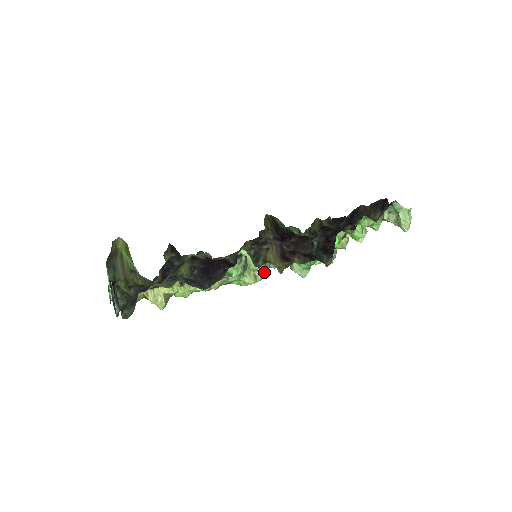
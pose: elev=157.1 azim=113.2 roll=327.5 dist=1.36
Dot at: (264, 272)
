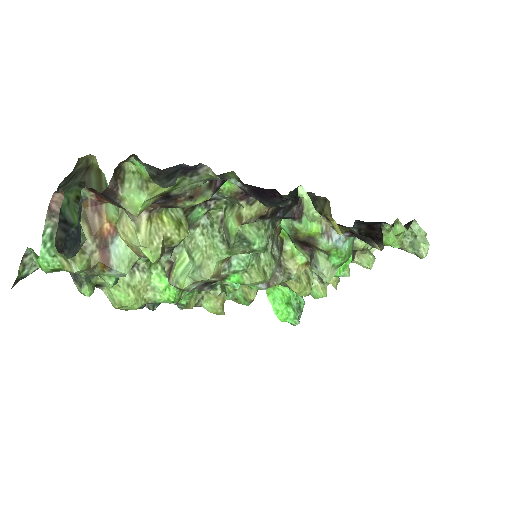
Dot at: (273, 271)
